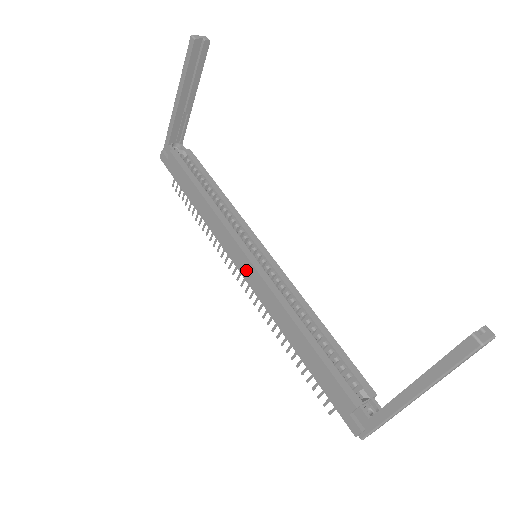
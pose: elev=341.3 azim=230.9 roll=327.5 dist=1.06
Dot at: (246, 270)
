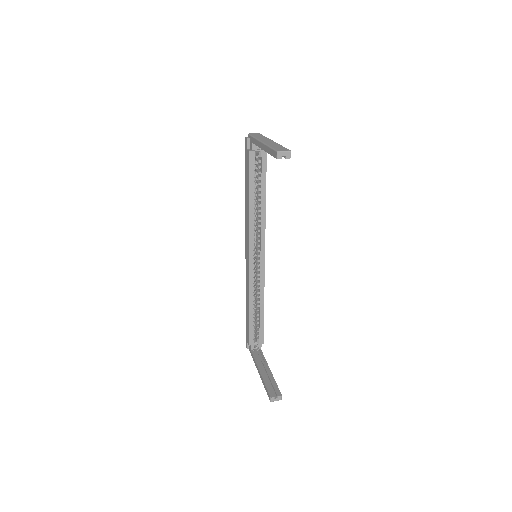
Dot at: (247, 258)
